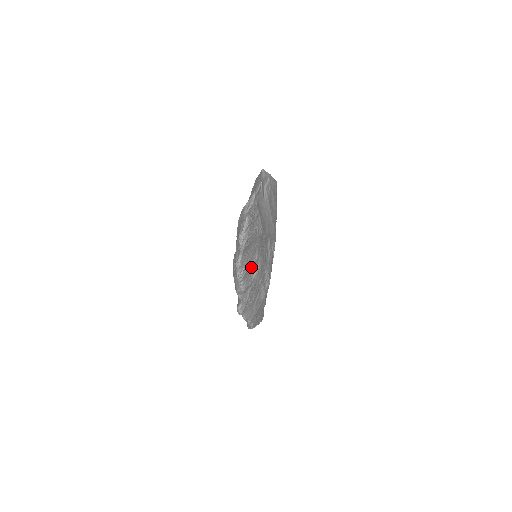
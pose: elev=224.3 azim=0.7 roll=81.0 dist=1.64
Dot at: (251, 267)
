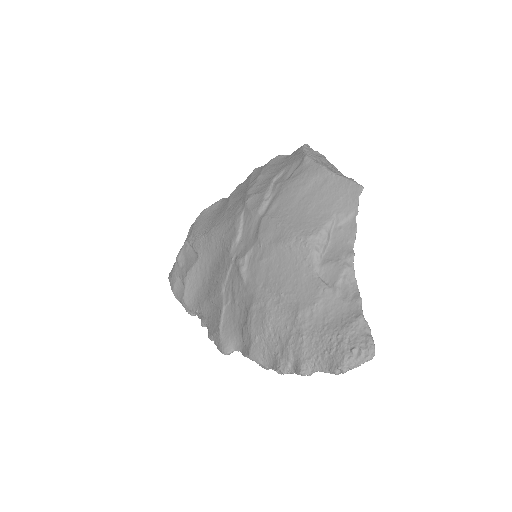
Dot at: occluded
